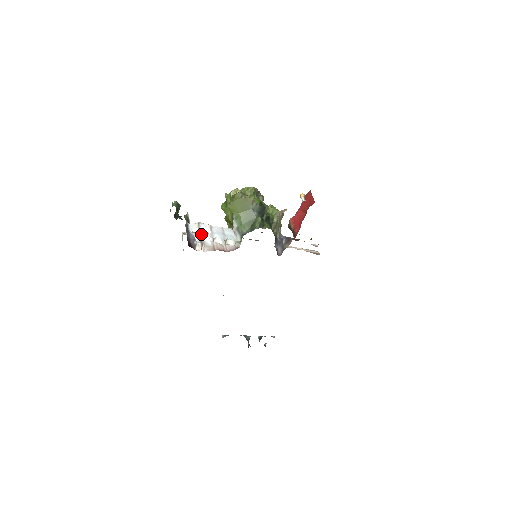
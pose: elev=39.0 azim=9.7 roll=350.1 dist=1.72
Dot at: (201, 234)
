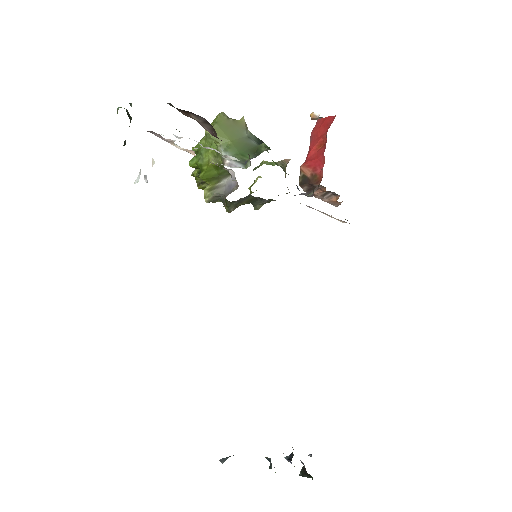
Dot at: occluded
